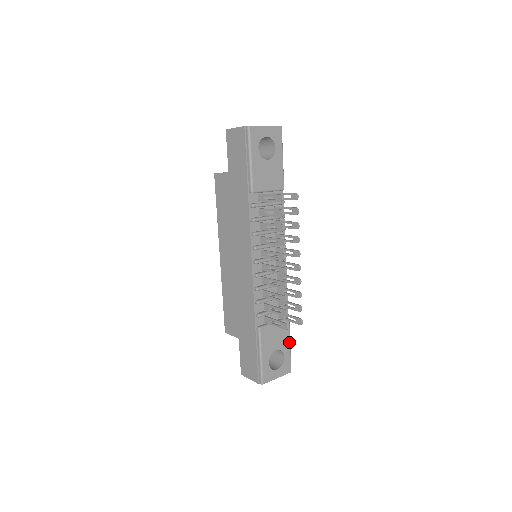
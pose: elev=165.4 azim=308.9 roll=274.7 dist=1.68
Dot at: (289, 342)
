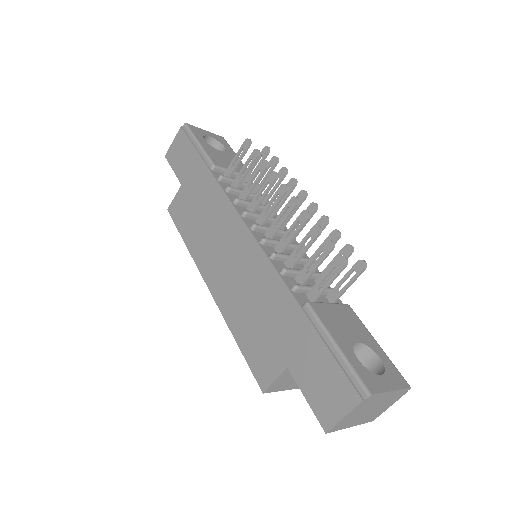
Dot at: (372, 337)
